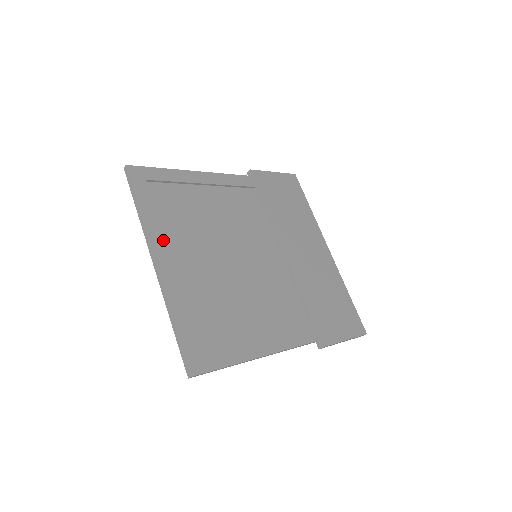
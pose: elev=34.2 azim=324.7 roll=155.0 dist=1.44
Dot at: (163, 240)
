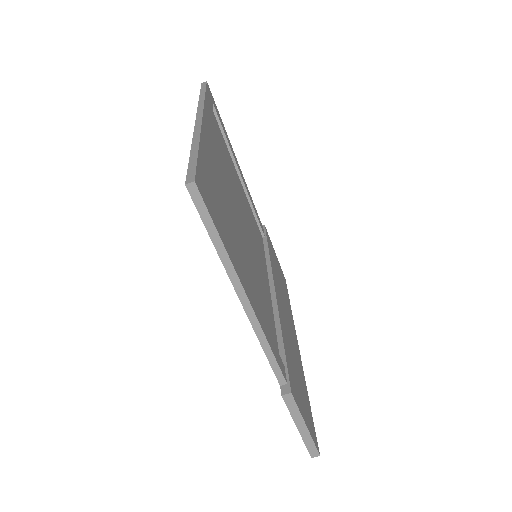
Dot at: (211, 126)
